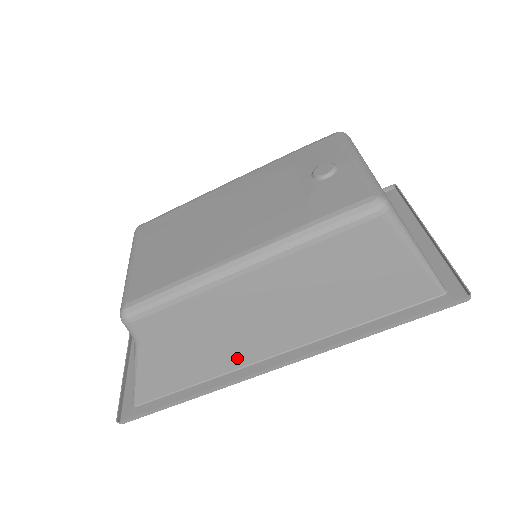
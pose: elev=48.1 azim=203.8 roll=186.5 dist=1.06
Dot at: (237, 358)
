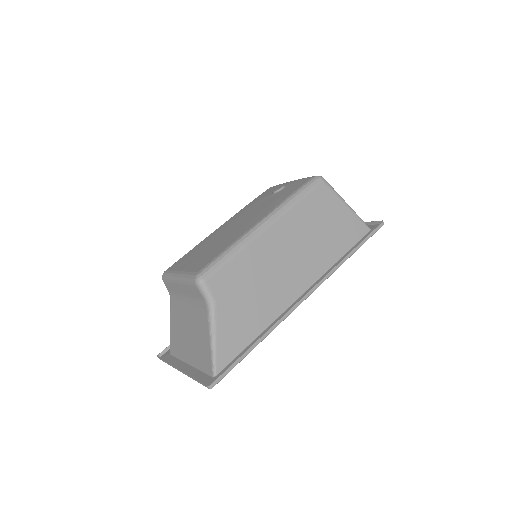
Dot at: (277, 304)
